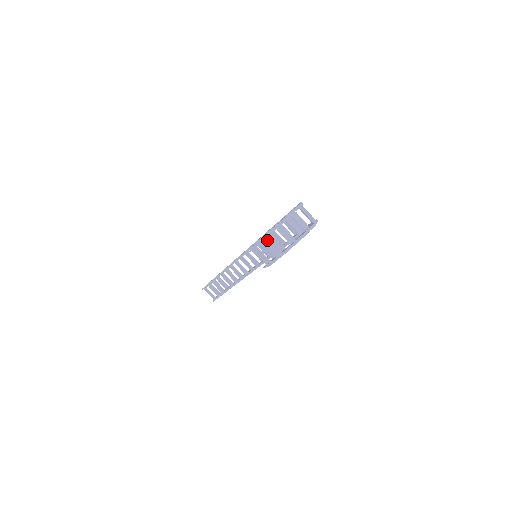
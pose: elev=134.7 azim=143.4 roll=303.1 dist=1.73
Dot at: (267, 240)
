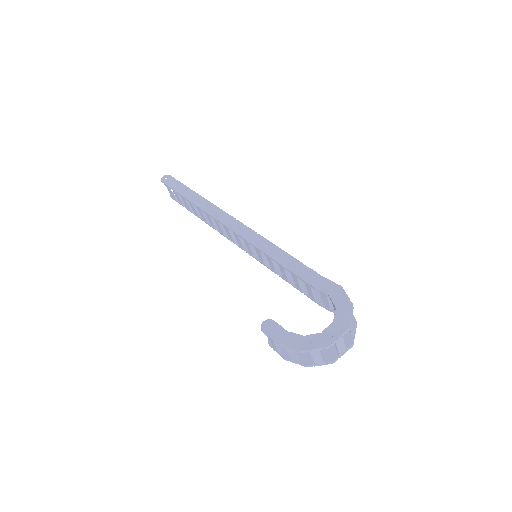
Dot at: (292, 351)
